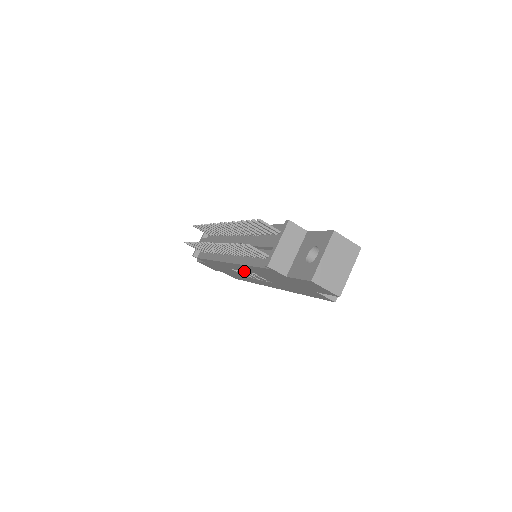
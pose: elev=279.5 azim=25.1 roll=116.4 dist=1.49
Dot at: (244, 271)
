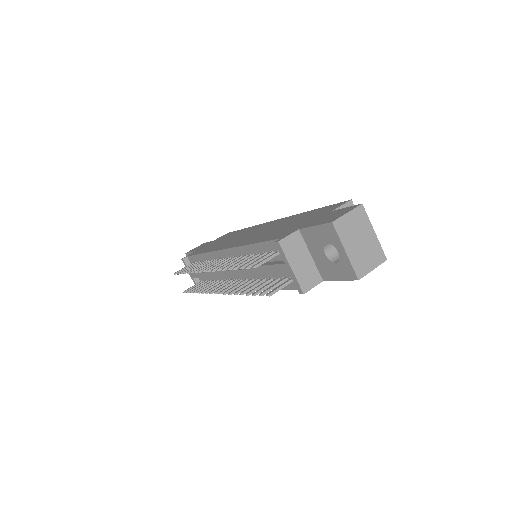
Dot at: occluded
